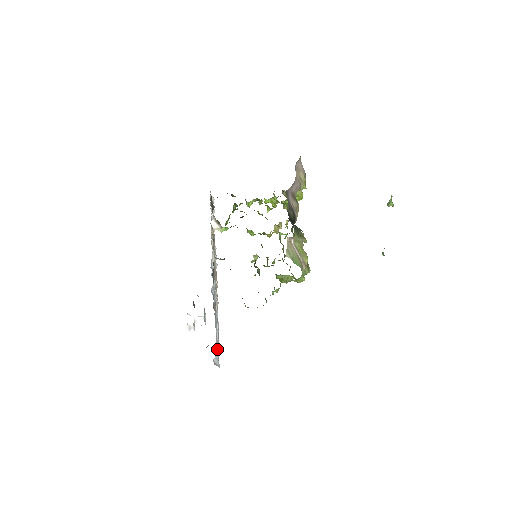
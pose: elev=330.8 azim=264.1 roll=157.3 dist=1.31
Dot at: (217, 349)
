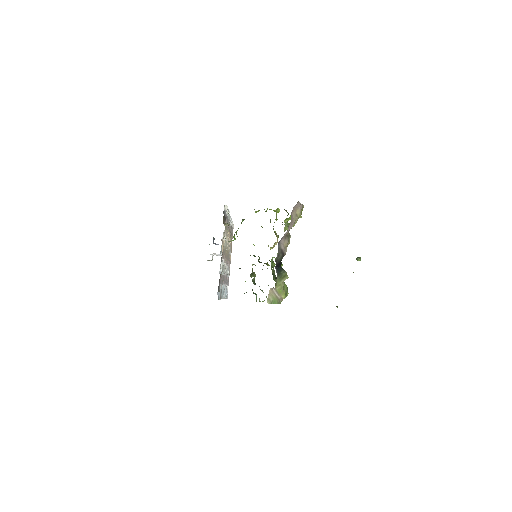
Dot at: (225, 297)
